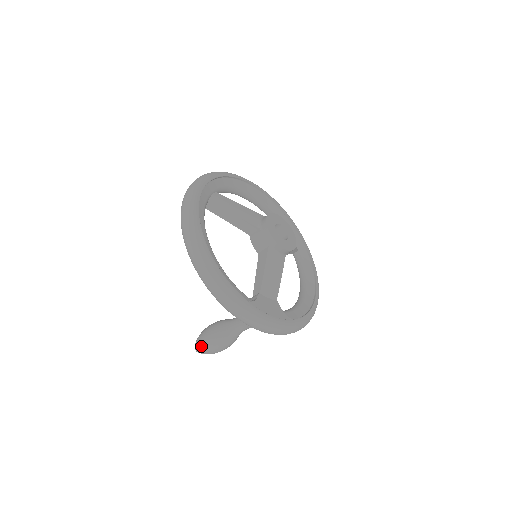
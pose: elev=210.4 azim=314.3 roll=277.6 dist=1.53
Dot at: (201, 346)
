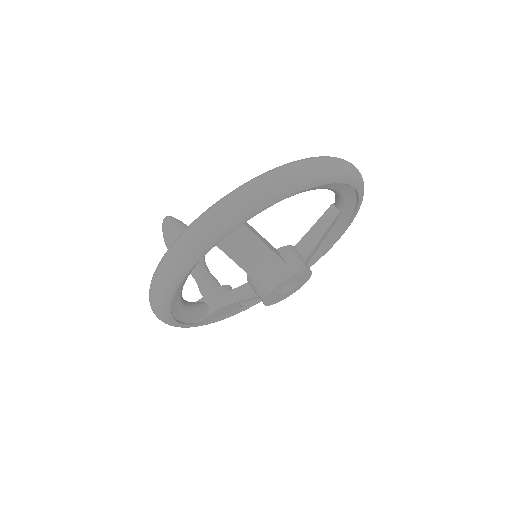
Dot at: (164, 240)
